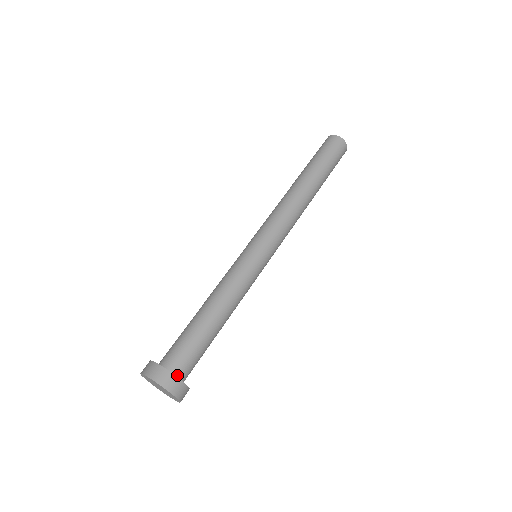
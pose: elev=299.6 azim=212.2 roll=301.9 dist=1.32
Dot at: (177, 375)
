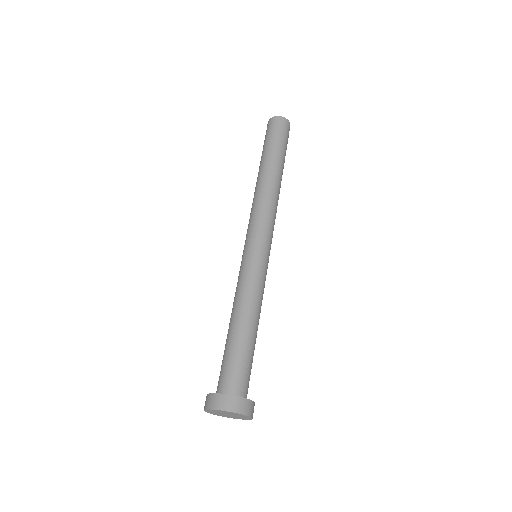
Dot at: (240, 396)
